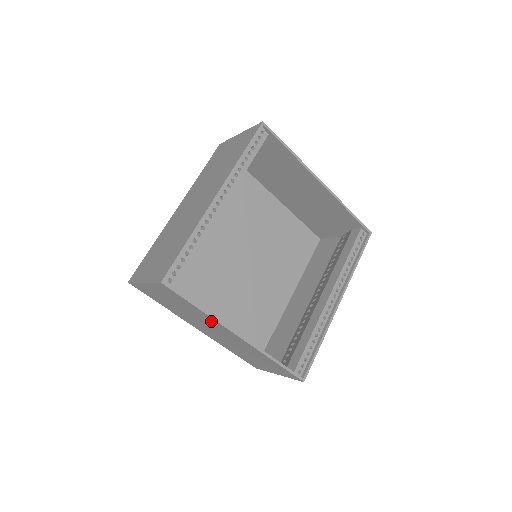
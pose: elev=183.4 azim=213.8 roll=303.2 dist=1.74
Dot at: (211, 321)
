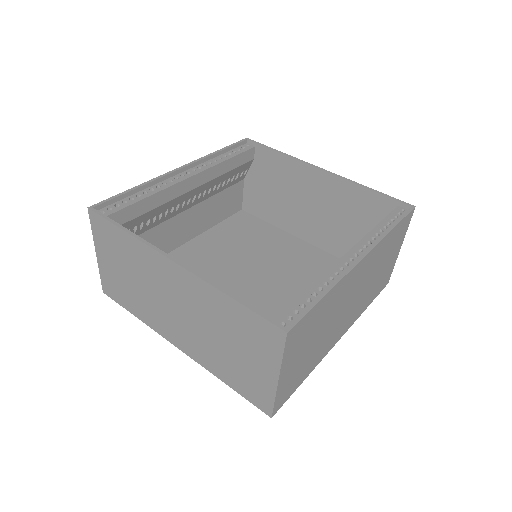
Dot at: (147, 258)
